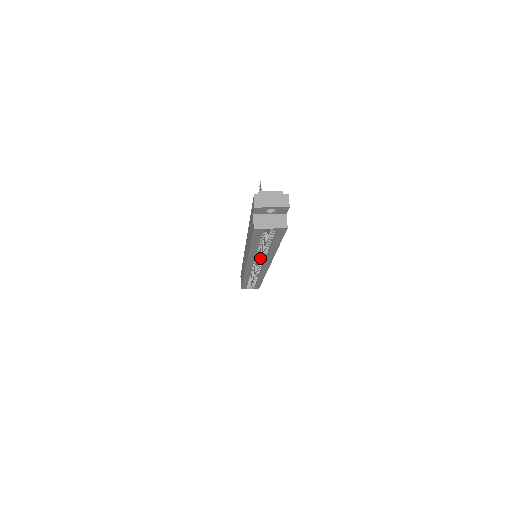
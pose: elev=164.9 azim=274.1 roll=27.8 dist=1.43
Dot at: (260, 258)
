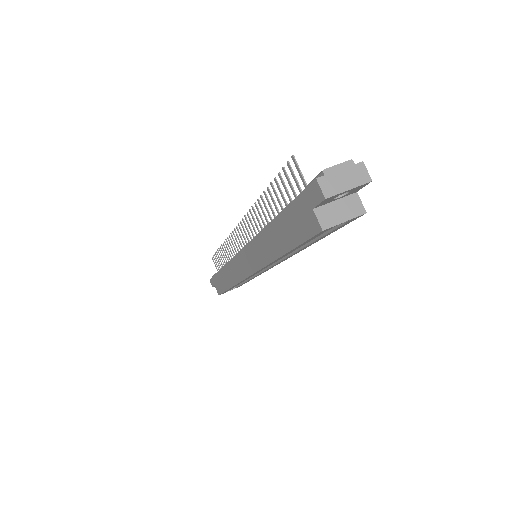
Dot at: occluded
